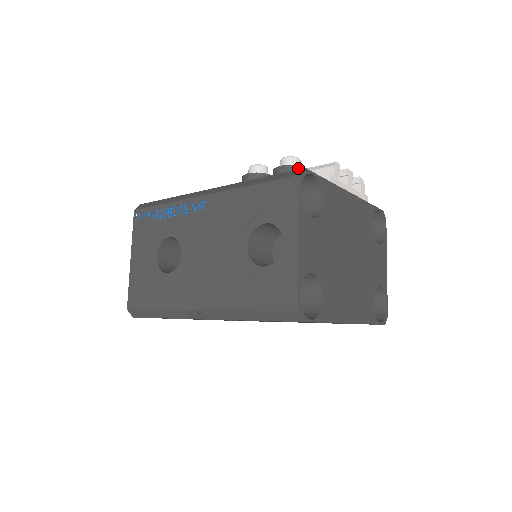
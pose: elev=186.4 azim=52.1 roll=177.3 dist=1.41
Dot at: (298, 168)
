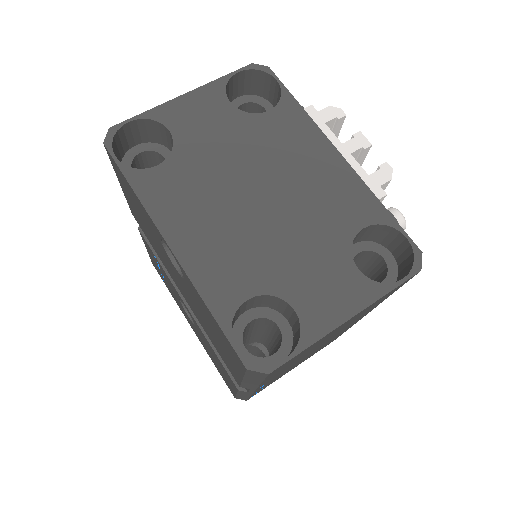
Dot at: occluded
